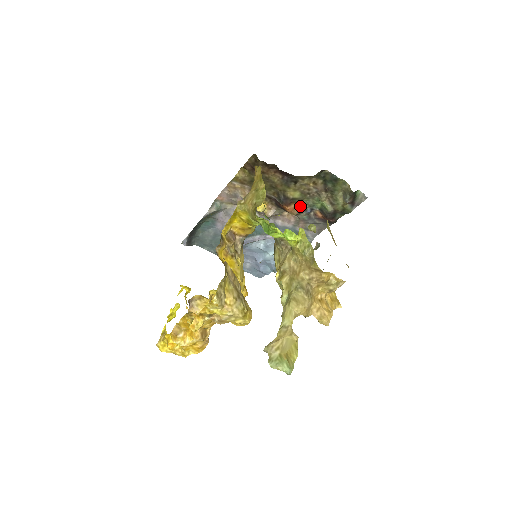
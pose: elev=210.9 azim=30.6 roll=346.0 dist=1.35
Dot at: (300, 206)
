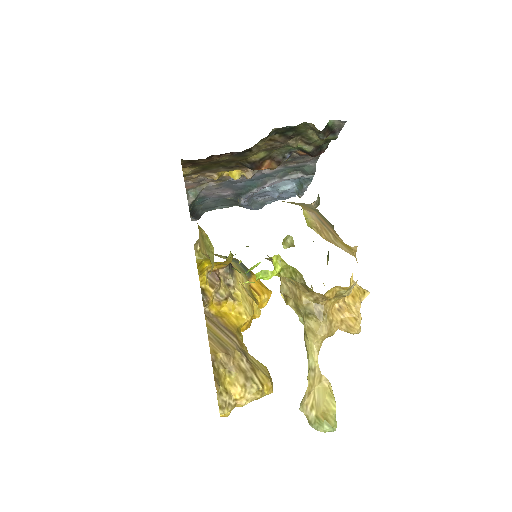
Dot at: (275, 158)
